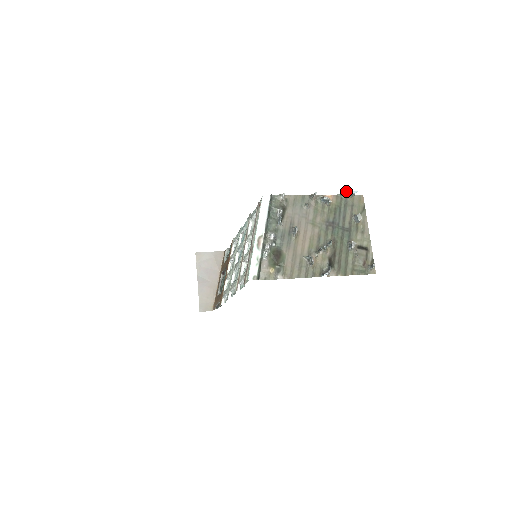
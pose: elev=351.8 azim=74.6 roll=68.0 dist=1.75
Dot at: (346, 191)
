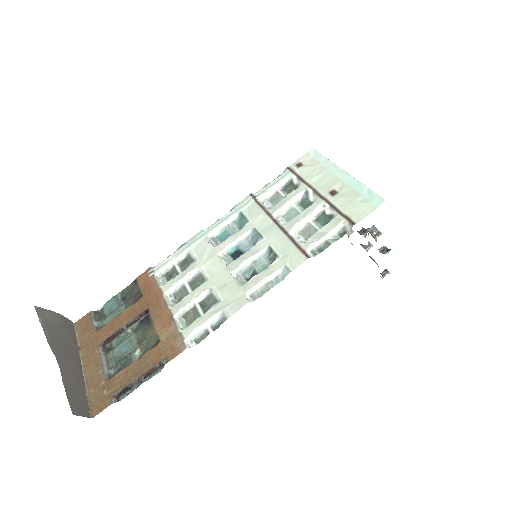
Dot at: occluded
